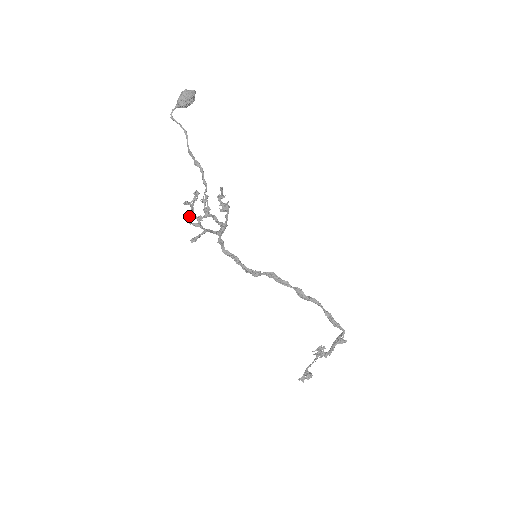
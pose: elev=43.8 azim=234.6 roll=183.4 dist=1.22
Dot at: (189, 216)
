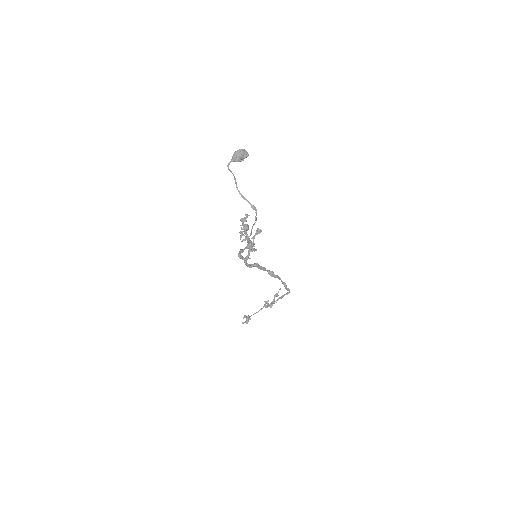
Dot at: (253, 246)
